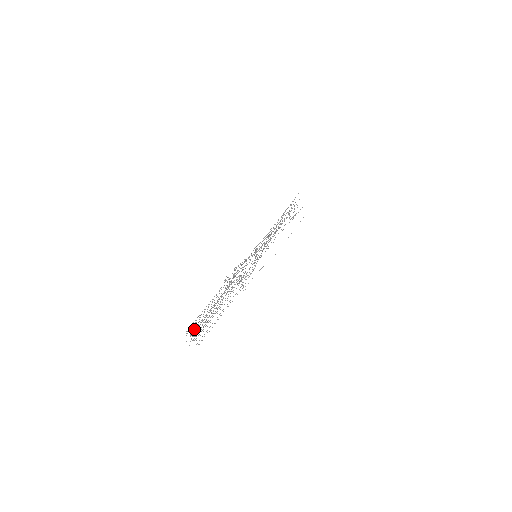
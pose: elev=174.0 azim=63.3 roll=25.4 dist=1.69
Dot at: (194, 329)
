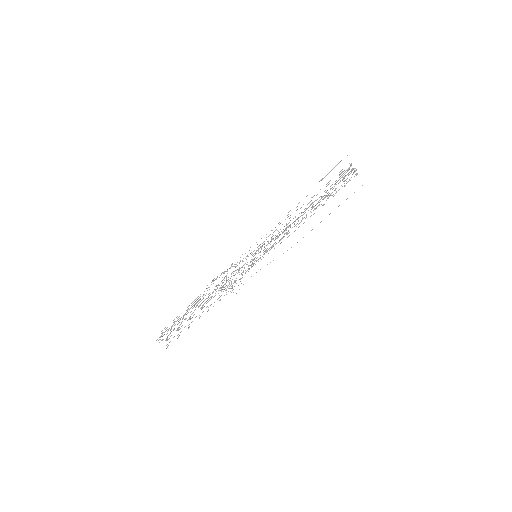
Dot at: (161, 335)
